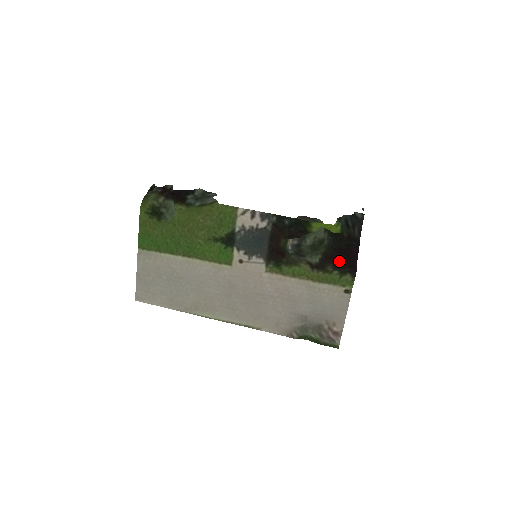
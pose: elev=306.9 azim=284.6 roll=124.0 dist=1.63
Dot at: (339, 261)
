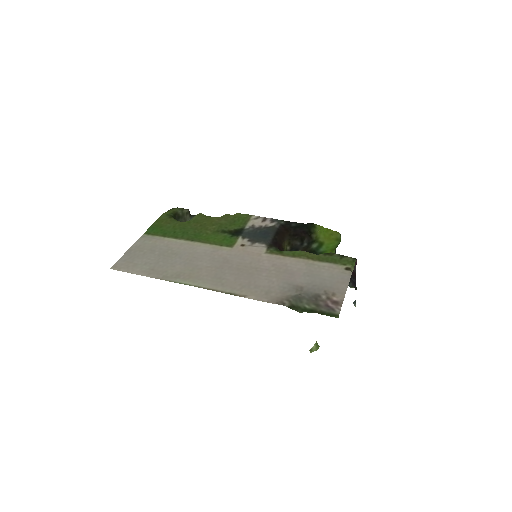
Dot at: occluded
